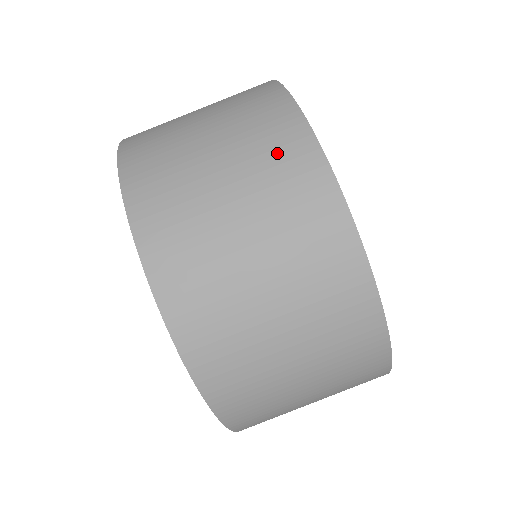
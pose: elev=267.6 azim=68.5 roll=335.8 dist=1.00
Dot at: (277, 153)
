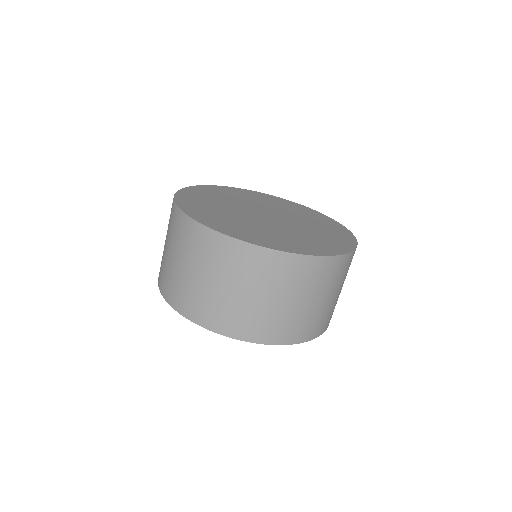
Dot at: (226, 258)
